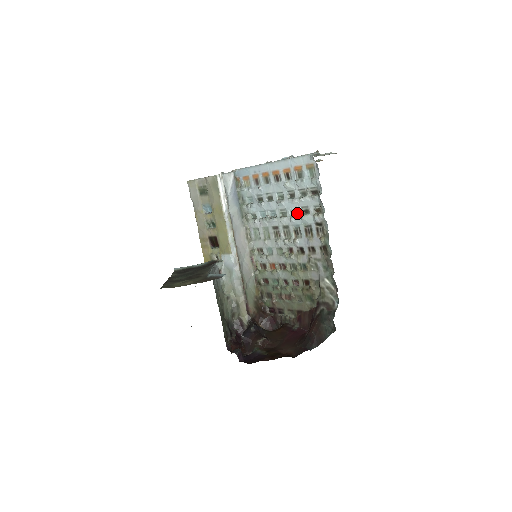
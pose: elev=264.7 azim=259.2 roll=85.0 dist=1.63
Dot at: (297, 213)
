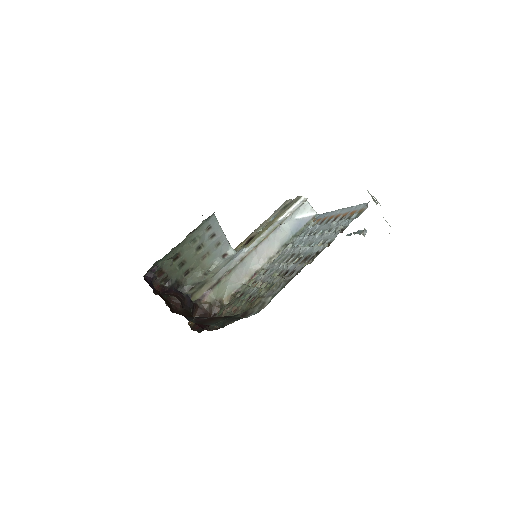
Dot at: occluded
